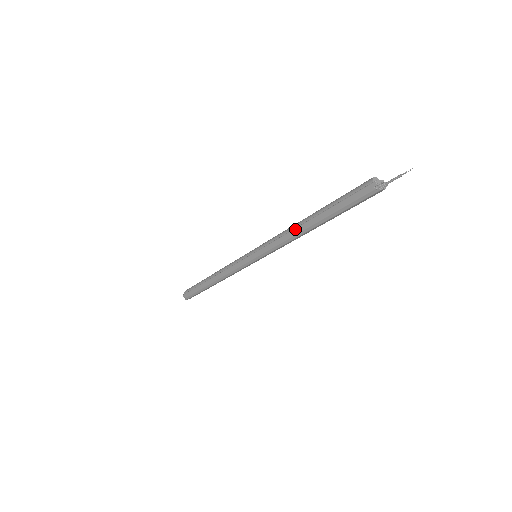
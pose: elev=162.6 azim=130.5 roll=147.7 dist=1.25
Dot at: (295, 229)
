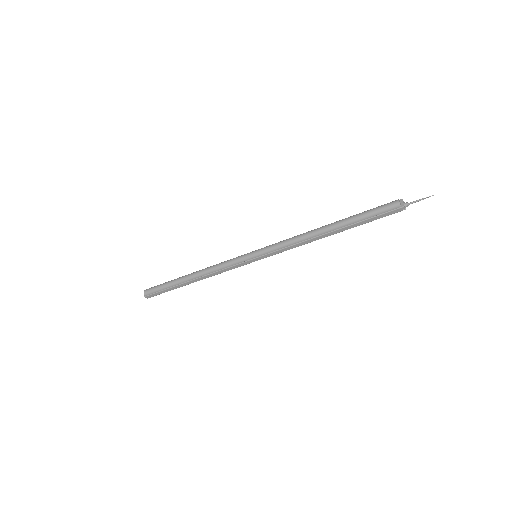
Dot at: (314, 238)
